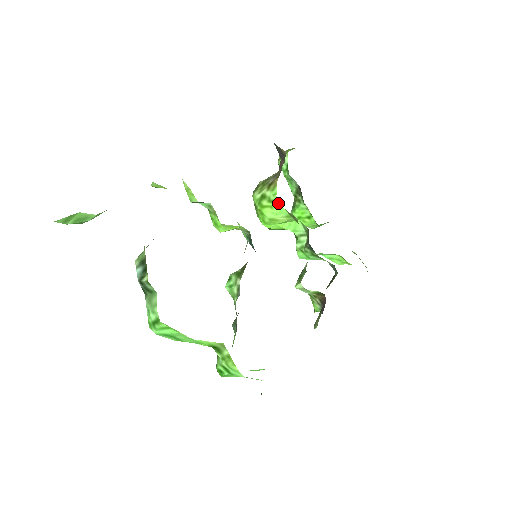
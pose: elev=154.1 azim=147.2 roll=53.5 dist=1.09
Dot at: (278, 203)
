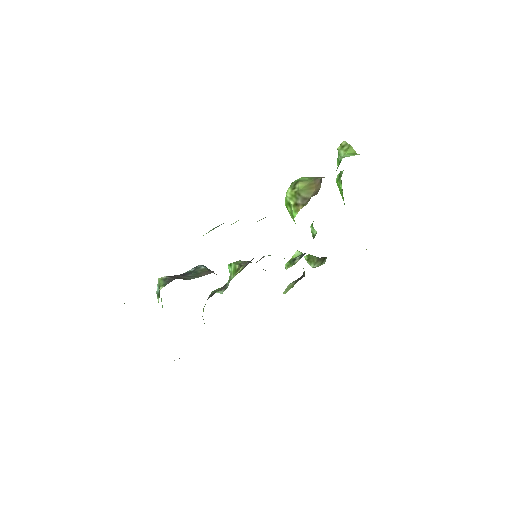
Dot at: occluded
